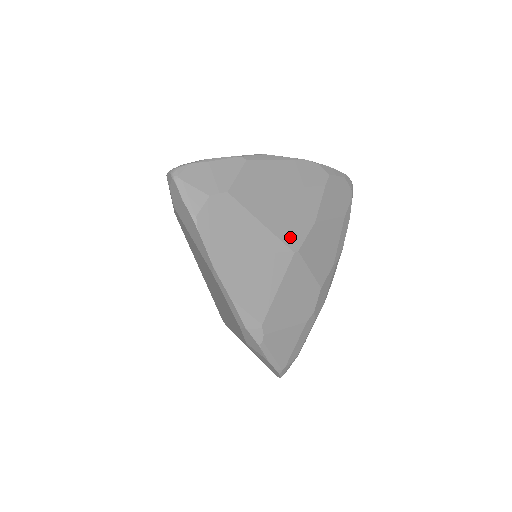
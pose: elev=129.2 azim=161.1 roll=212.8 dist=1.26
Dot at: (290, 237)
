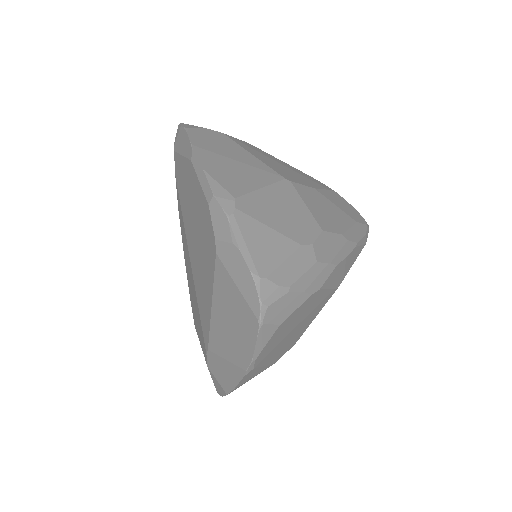
Dot at: (282, 174)
